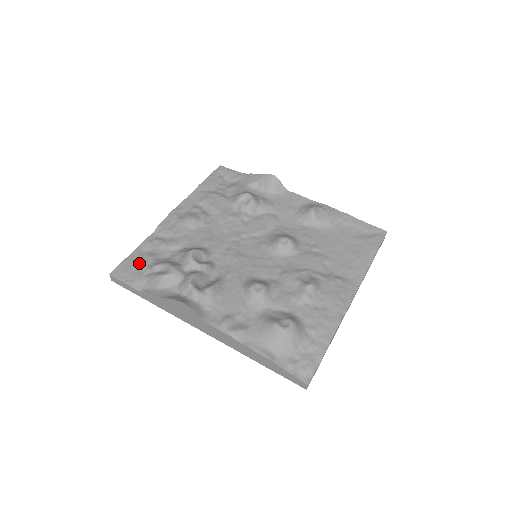
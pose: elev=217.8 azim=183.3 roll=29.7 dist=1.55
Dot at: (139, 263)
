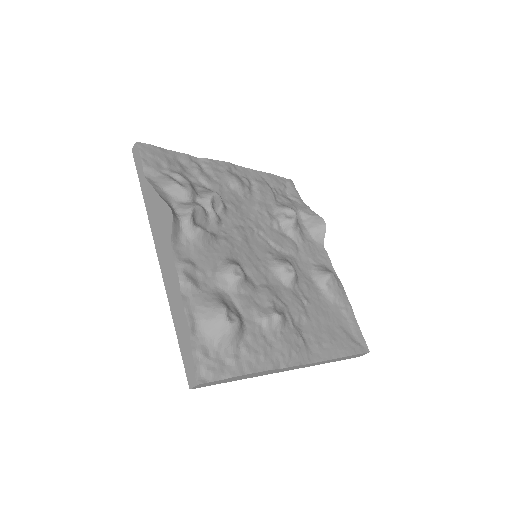
Dot at: (167, 160)
